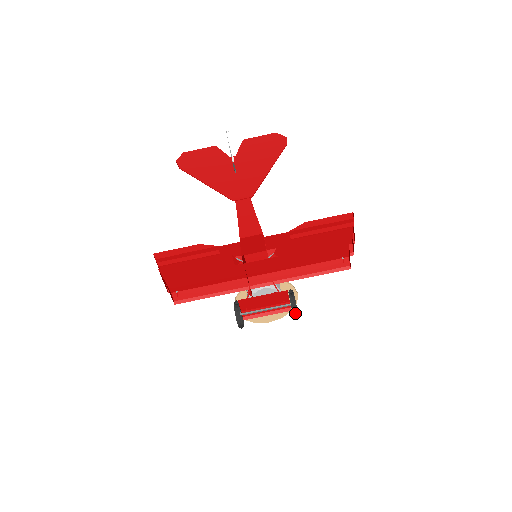
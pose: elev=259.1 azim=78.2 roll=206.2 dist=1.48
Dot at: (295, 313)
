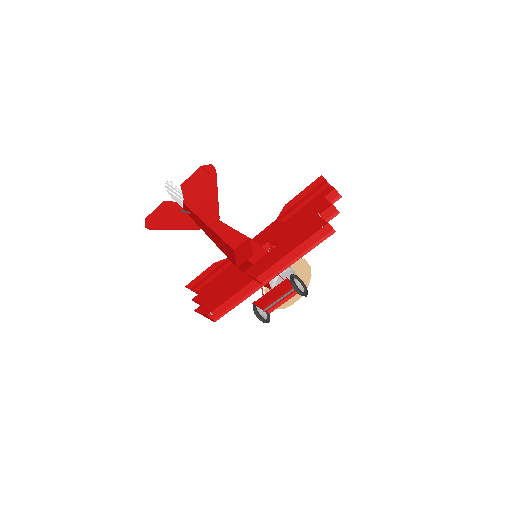
Dot at: (306, 291)
